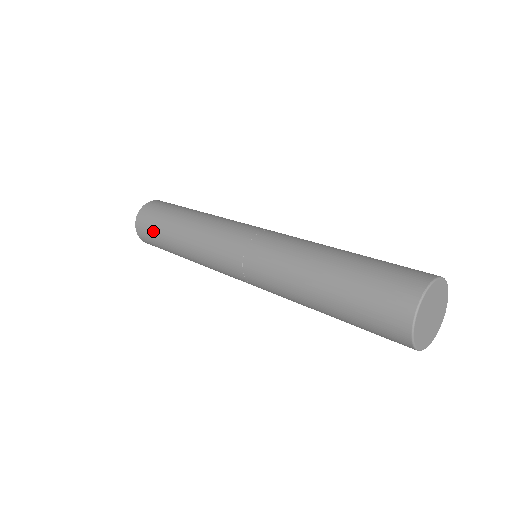
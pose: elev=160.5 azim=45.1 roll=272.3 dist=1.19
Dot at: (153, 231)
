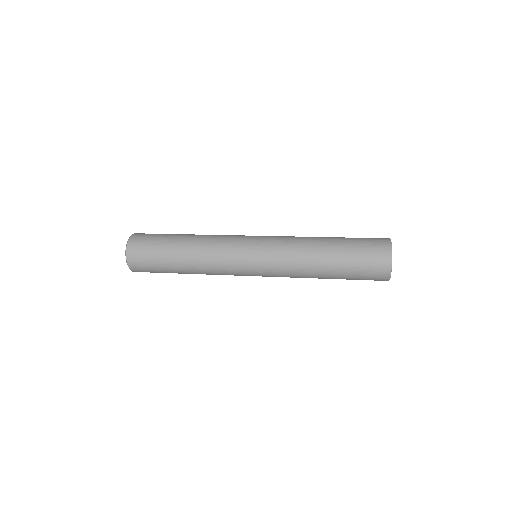
Dot at: (153, 257)
